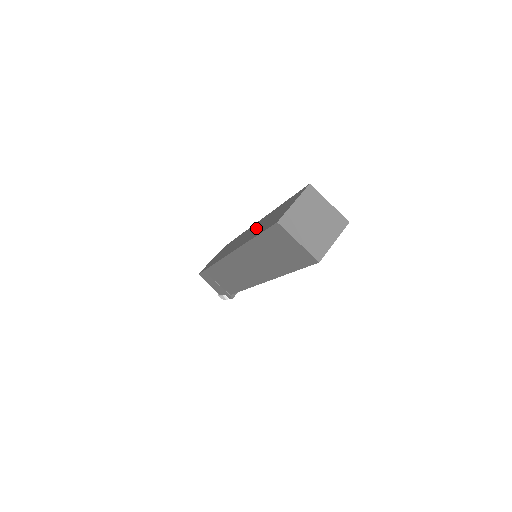
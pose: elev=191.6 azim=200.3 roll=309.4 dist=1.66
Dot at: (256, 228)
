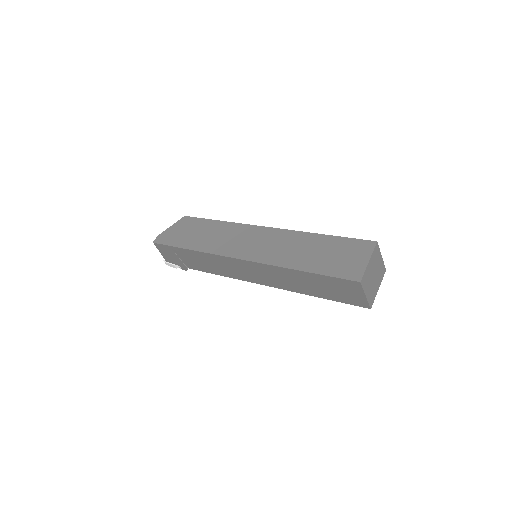
Dot at: (287, 247)
